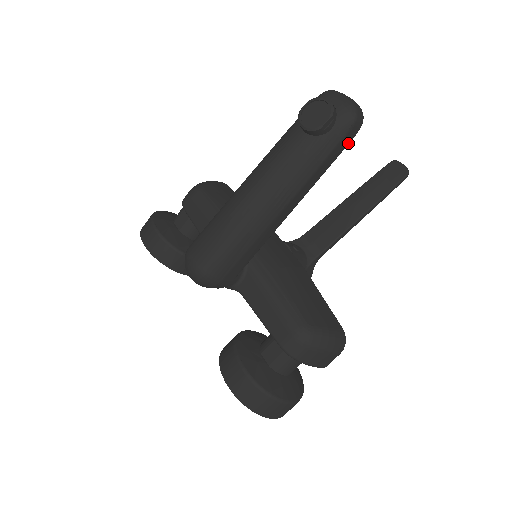
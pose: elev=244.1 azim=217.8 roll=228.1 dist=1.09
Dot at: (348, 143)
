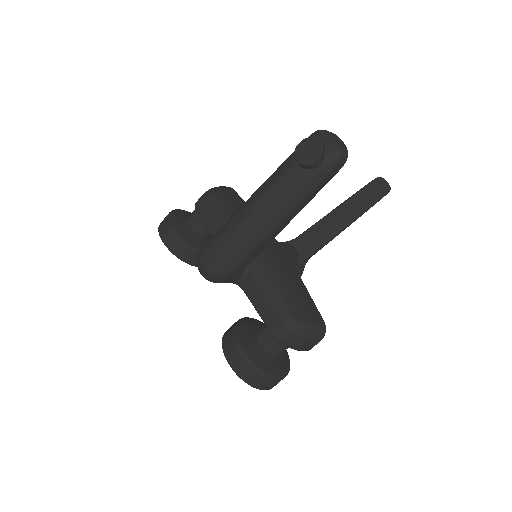
Dot at: (334, 175)
